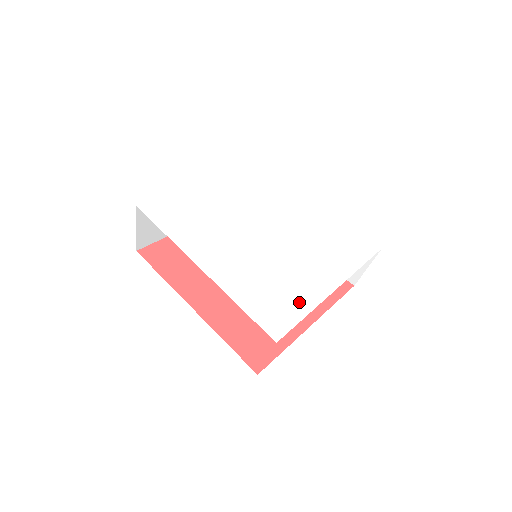
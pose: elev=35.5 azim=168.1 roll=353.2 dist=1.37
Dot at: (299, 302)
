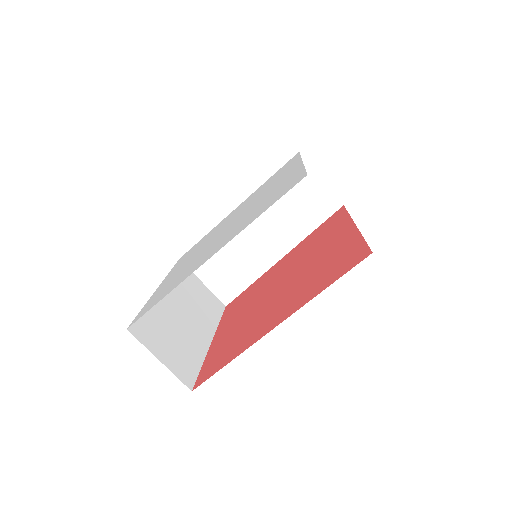
Dot at: (291, 178)
